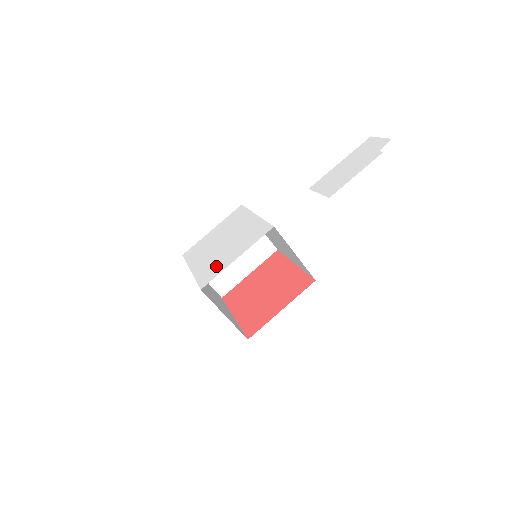
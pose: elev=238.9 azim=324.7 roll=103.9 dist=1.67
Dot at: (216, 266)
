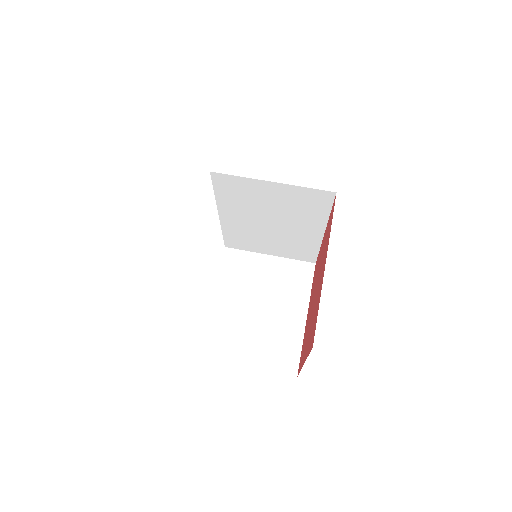
Dot at: occluded
